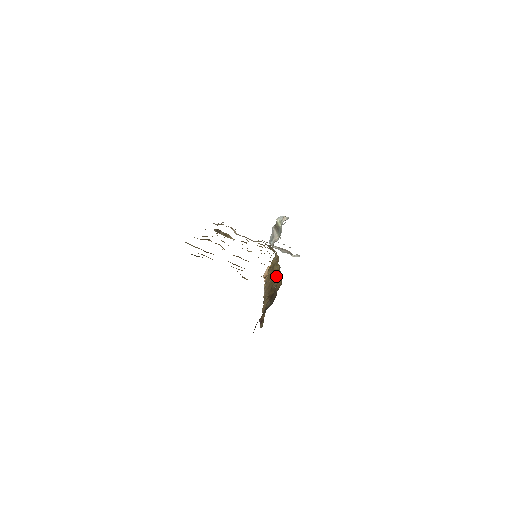
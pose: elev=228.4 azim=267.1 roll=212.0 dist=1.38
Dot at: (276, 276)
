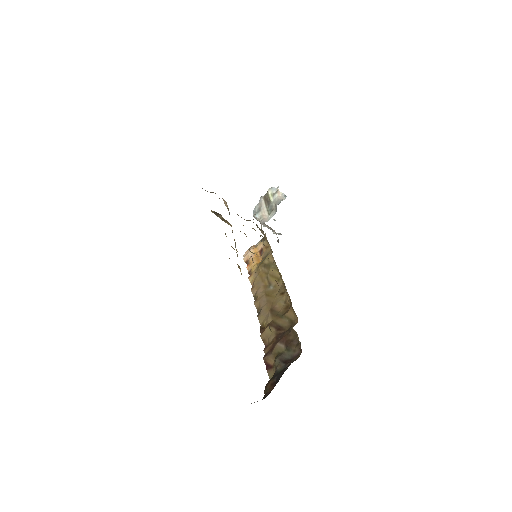
Dot at: (274, 284)
